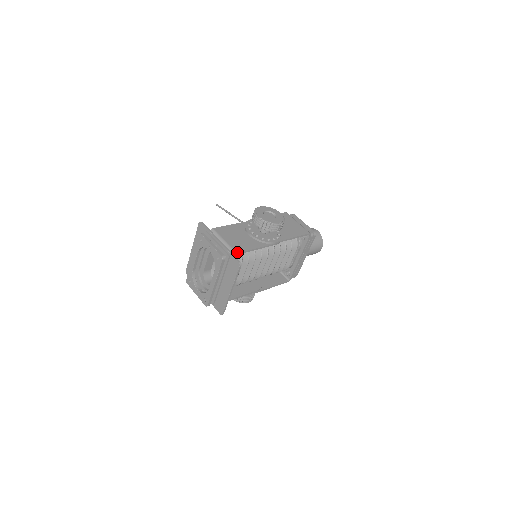
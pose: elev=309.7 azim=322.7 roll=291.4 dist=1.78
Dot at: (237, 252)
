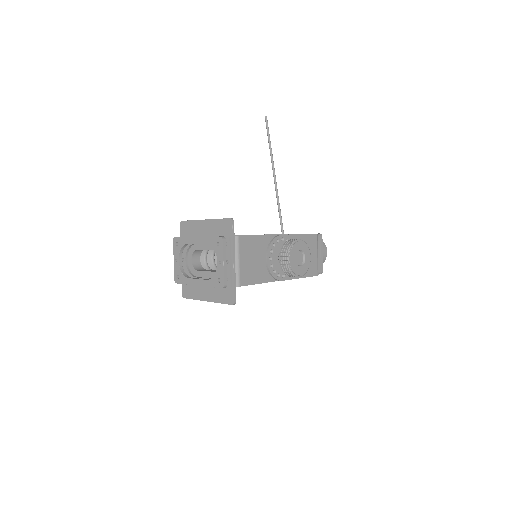
Dot at: (241, 285)
